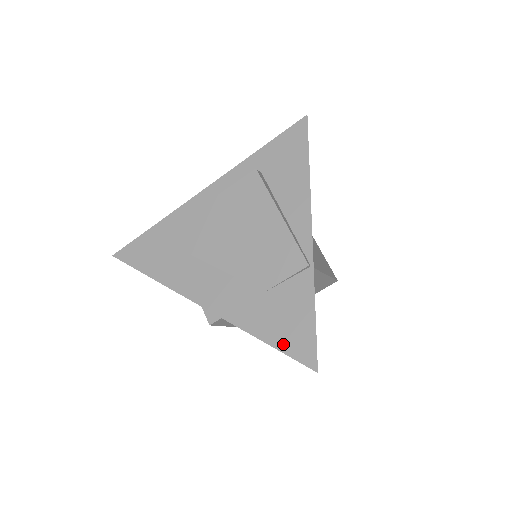
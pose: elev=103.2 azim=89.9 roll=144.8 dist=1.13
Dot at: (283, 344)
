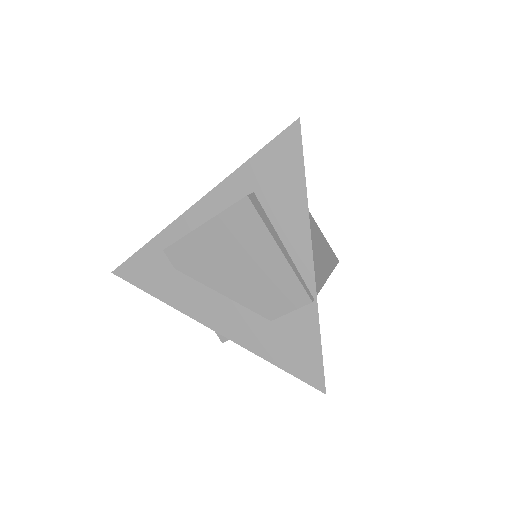
Dot at: (293, 369)
